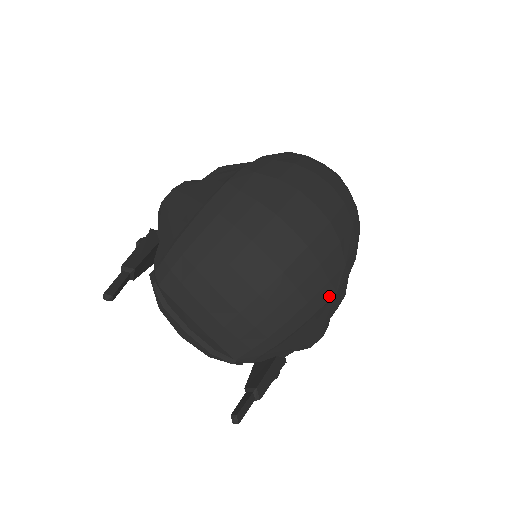
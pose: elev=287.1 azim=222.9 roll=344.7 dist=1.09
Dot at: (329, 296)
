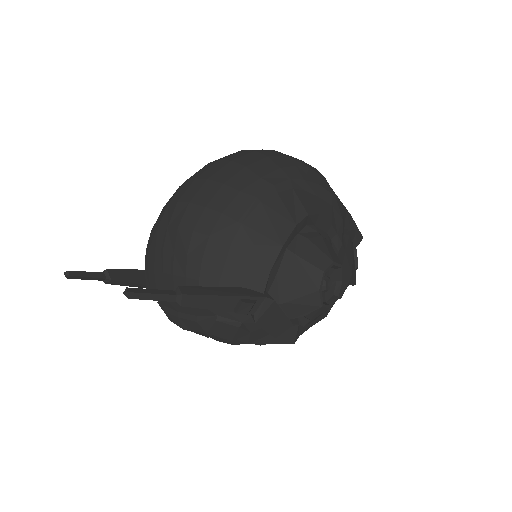
Dot at: (248, 203)
